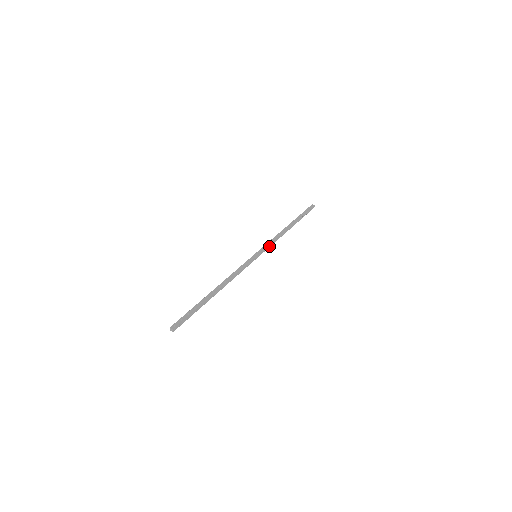
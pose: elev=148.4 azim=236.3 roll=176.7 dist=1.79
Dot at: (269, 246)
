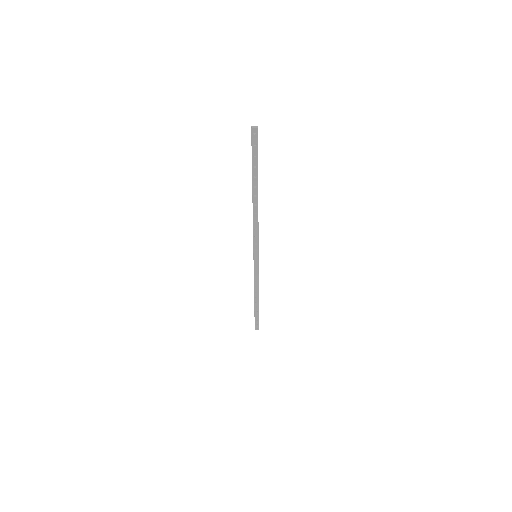
Dot at: (258, 239)
